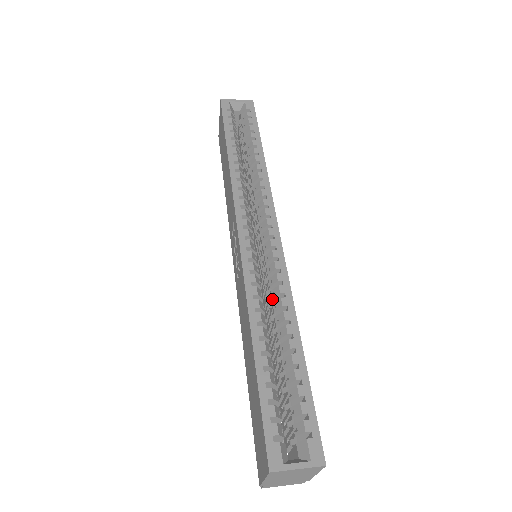
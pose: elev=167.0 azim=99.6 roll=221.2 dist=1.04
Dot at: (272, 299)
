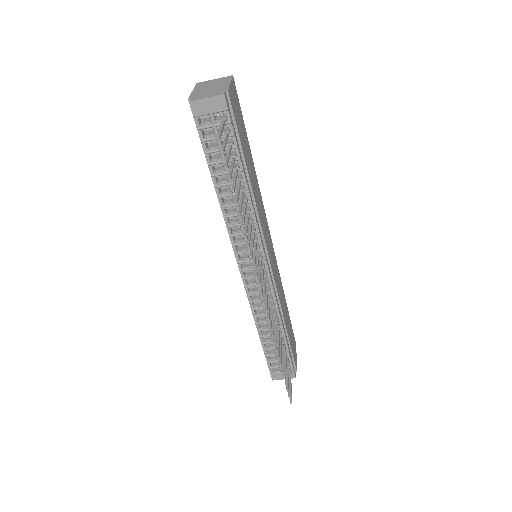
Dot at: occluded
